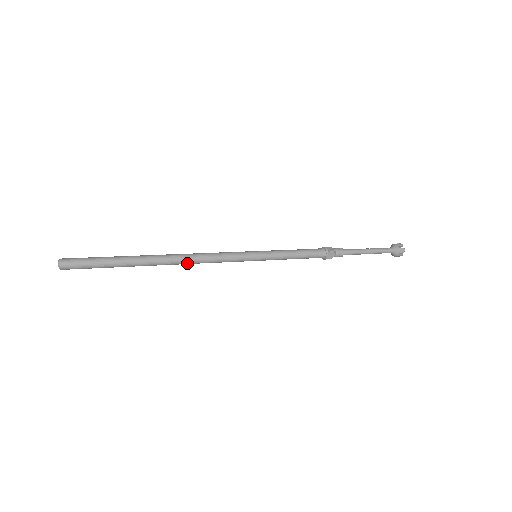
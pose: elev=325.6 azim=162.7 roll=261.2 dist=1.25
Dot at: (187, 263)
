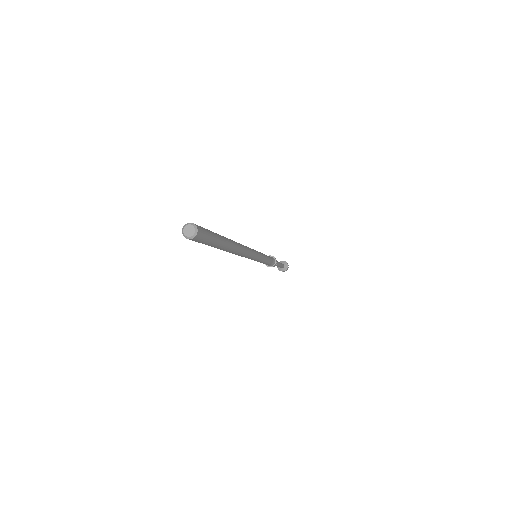
Dot at: (242, 252)
